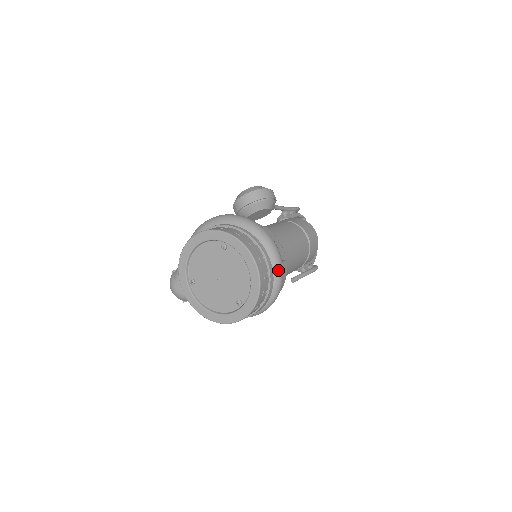
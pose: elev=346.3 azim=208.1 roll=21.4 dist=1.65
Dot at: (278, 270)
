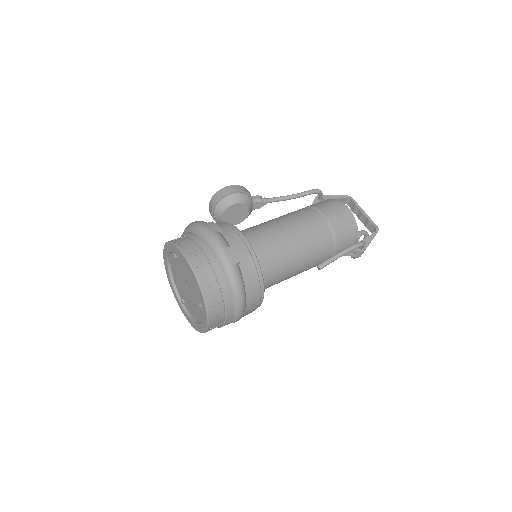
Dot at: (221, 257)
